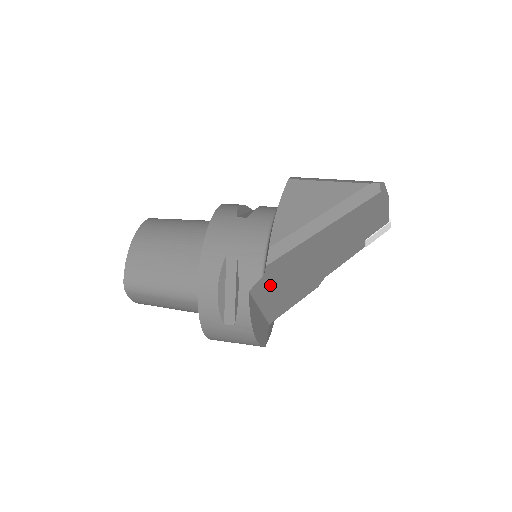
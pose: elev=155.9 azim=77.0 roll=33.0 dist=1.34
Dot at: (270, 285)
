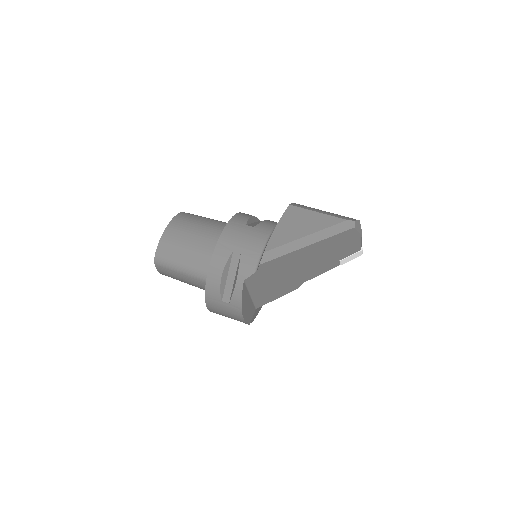
Dot at: (260, 279)
